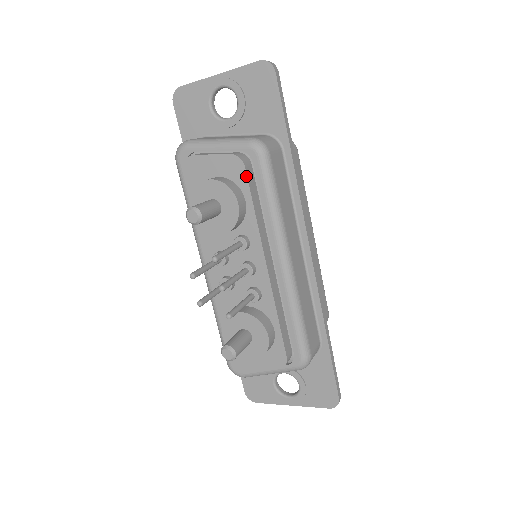
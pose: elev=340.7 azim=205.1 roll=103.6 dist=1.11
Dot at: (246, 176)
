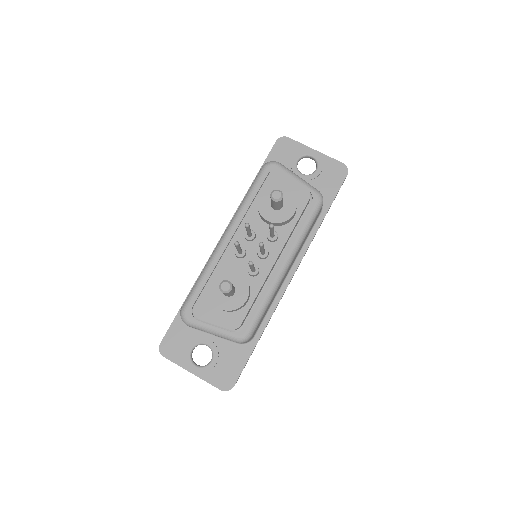
Dot at: (306, 204)
